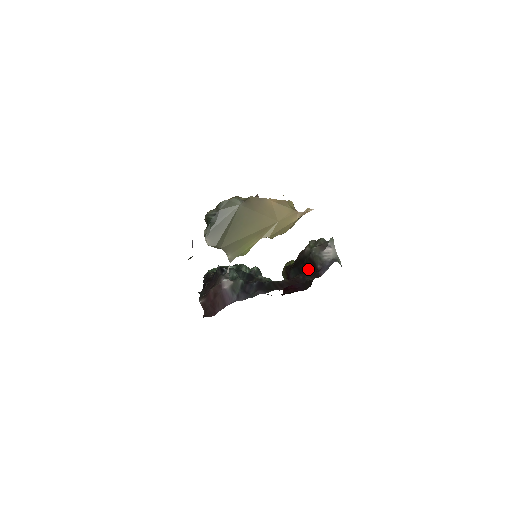
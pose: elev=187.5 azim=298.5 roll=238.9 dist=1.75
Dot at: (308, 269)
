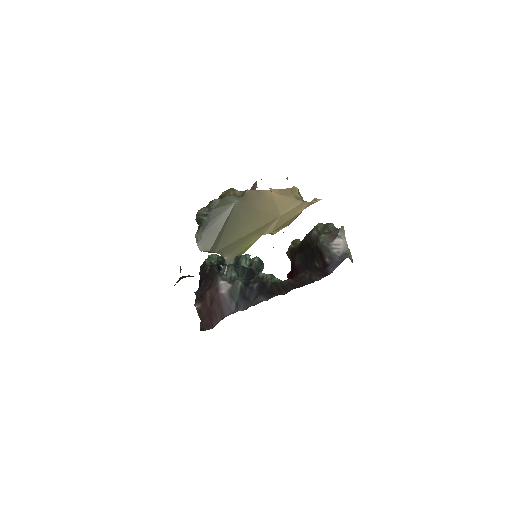
Dot at: (315, 258)
